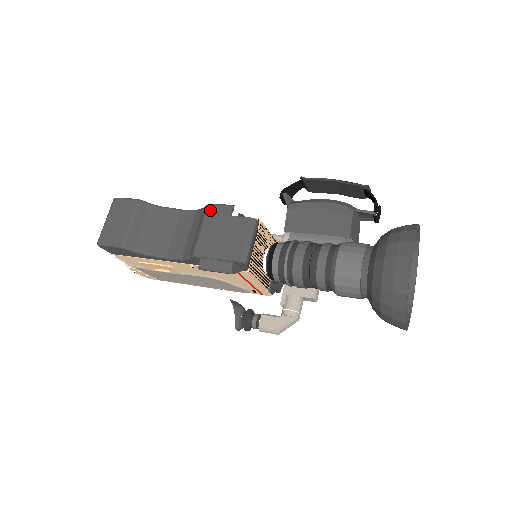
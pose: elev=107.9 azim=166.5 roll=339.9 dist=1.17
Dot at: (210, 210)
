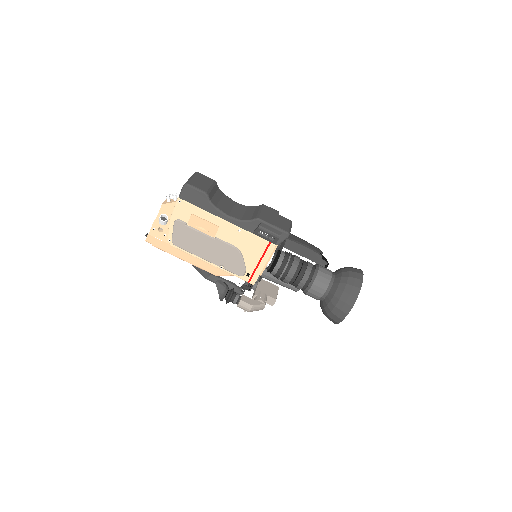
Dot at: (266, 207)
